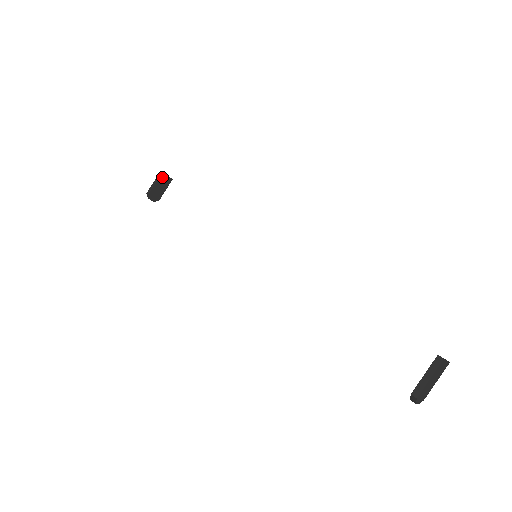
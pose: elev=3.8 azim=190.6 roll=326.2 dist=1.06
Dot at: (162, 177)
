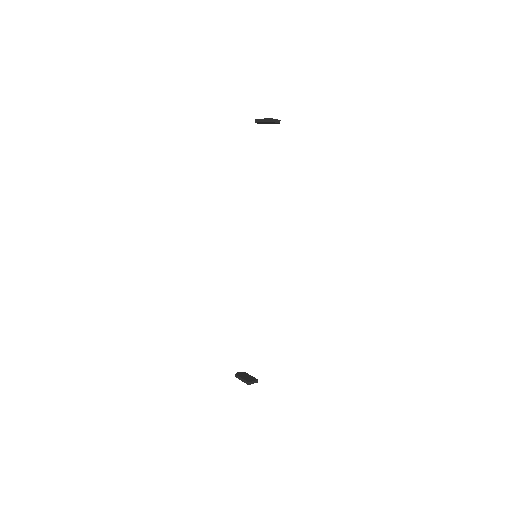
Dot at: (270, 122)
